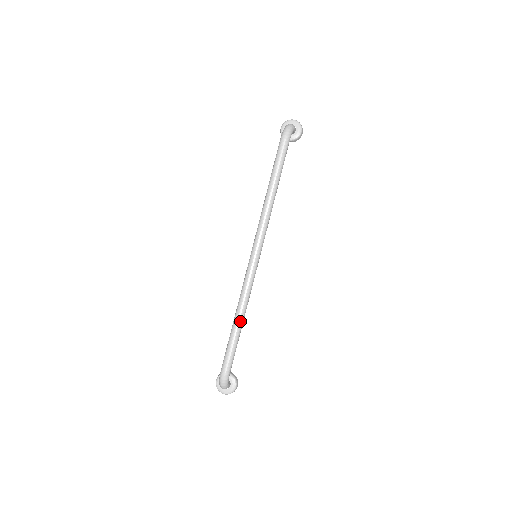
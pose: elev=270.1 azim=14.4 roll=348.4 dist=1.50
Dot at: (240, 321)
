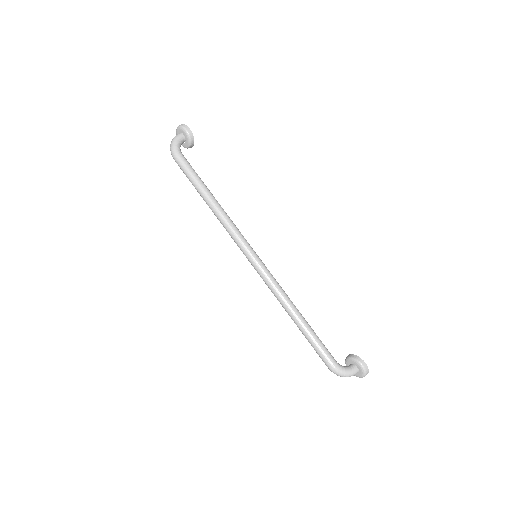
Dot at: (295, 318)
